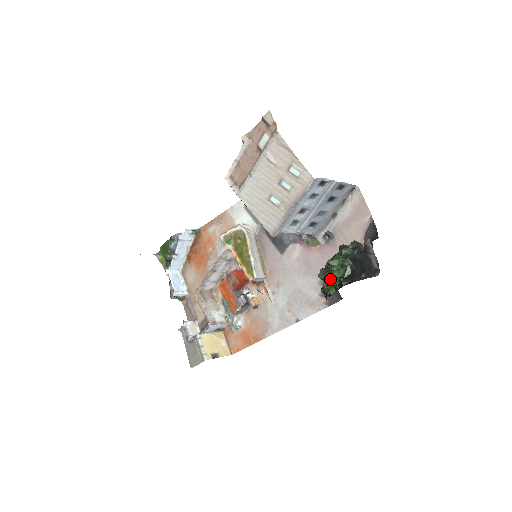
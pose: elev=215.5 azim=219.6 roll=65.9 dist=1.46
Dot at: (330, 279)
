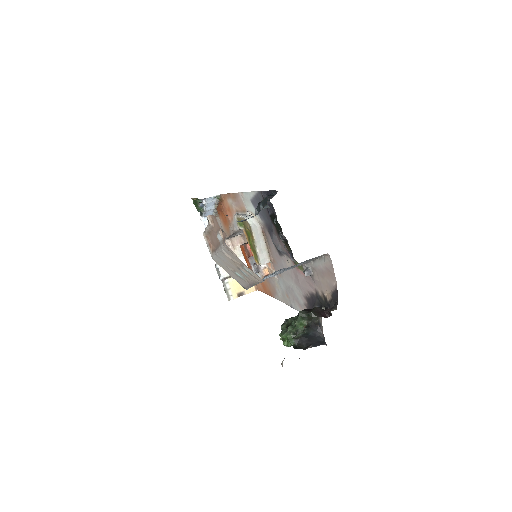
Dot at: occluded
